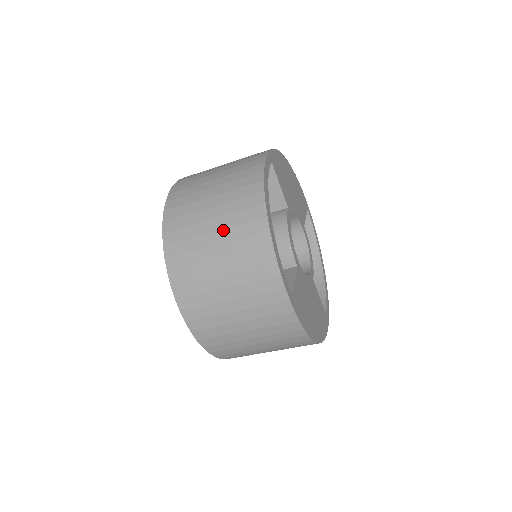
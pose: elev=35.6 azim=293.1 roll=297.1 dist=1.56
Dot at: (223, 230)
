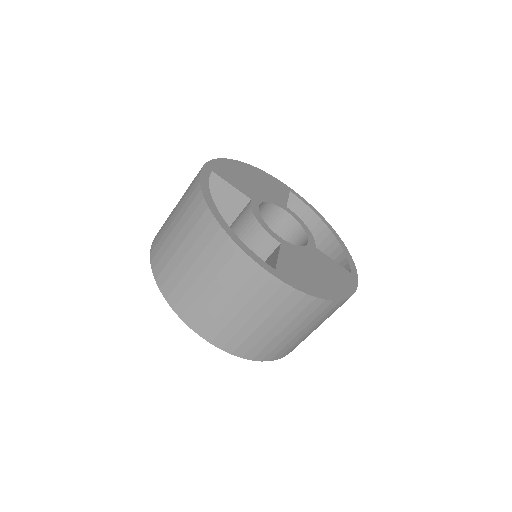
Dot at: (191, 249)
